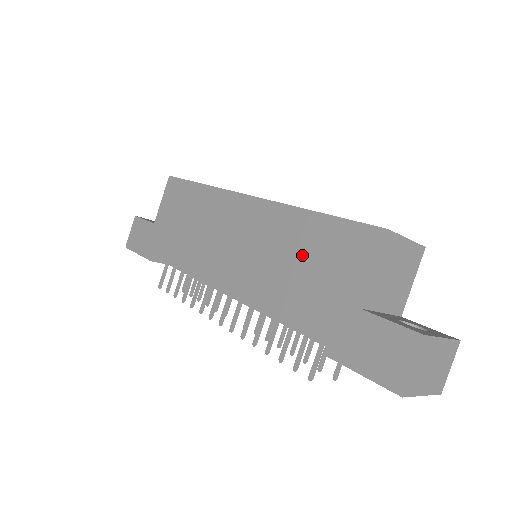
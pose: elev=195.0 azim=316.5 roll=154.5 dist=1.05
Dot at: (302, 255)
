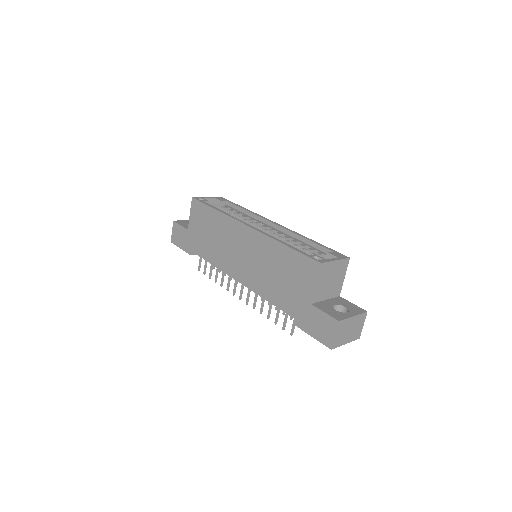
Dot at: (280, 269)
